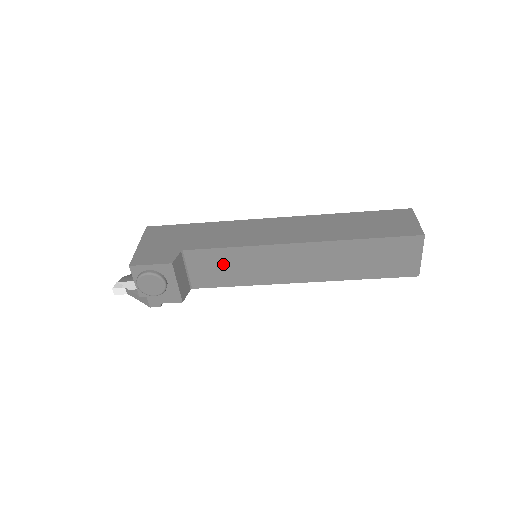
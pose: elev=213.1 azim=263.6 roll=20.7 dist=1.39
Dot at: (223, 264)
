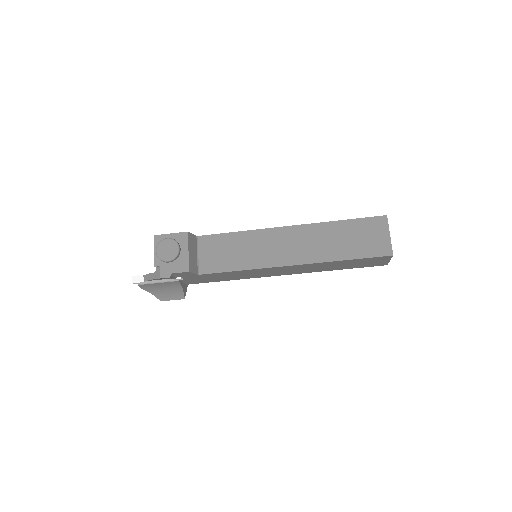
Dot at: (228, 248)
